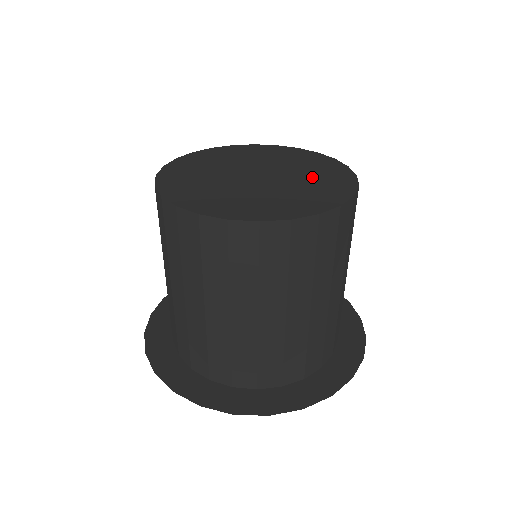
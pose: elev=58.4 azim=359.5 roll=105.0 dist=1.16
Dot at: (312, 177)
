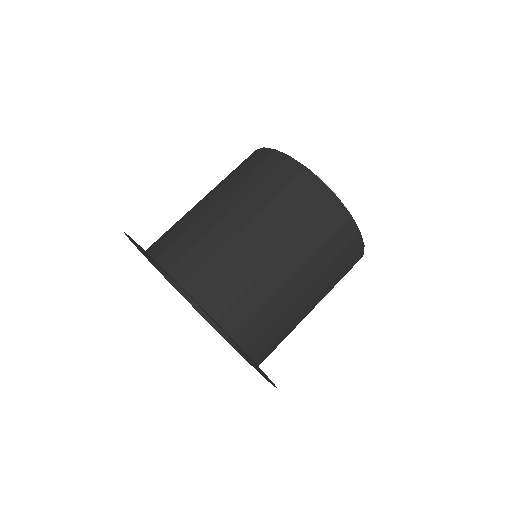
Dot at: occluded
